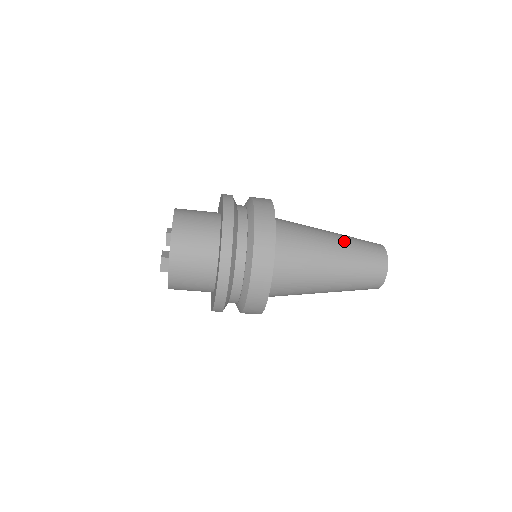
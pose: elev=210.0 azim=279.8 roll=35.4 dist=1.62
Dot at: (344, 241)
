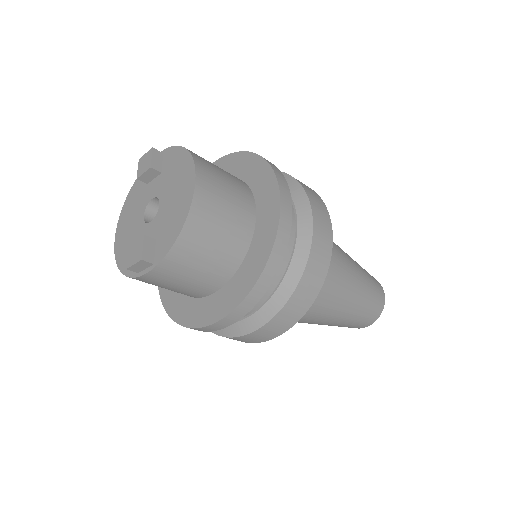
Dot at: (361, 288)
